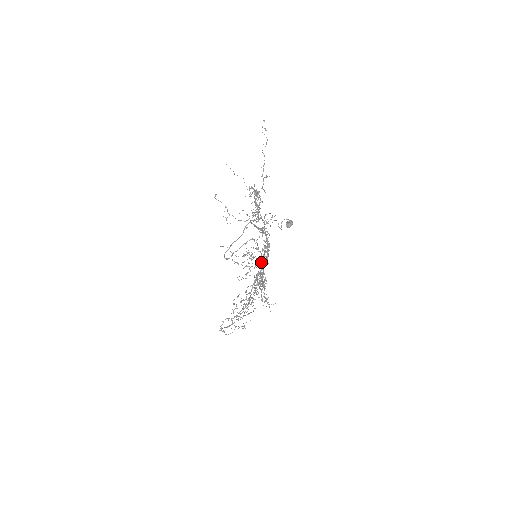
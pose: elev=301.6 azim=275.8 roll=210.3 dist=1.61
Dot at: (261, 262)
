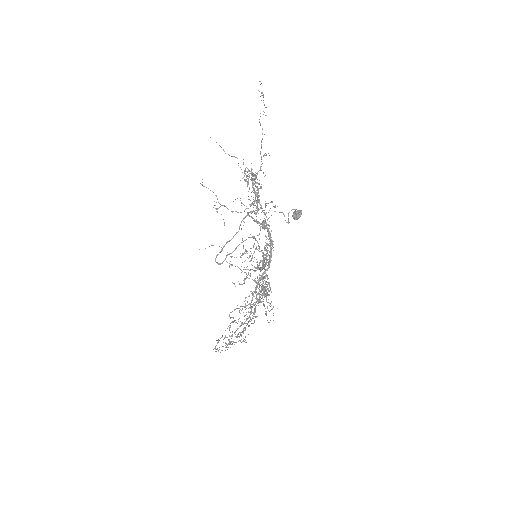
Dot at: occluded
